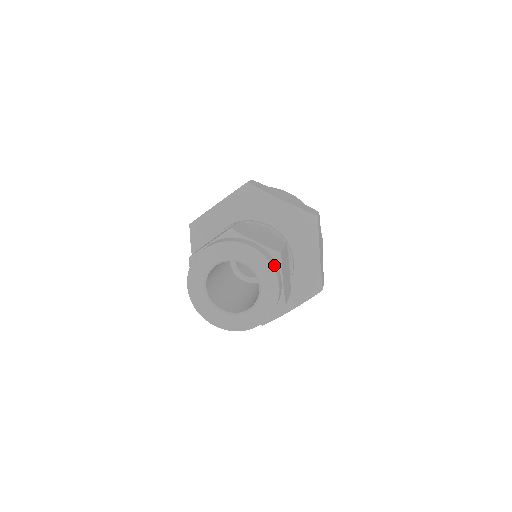
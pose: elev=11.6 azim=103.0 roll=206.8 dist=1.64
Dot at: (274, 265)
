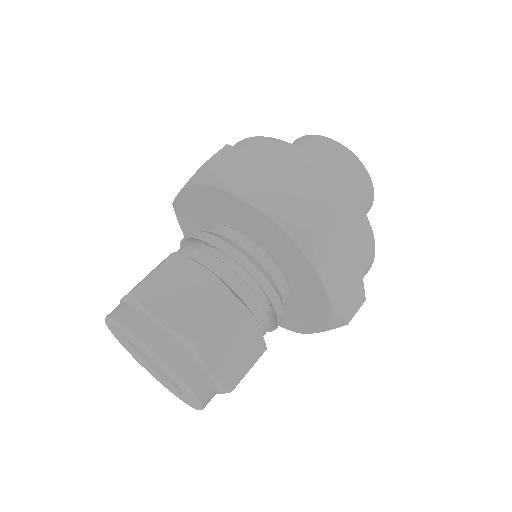
Dot at: (181, 363)
